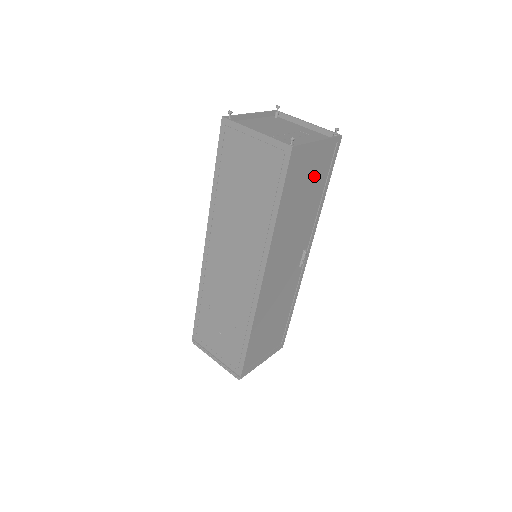
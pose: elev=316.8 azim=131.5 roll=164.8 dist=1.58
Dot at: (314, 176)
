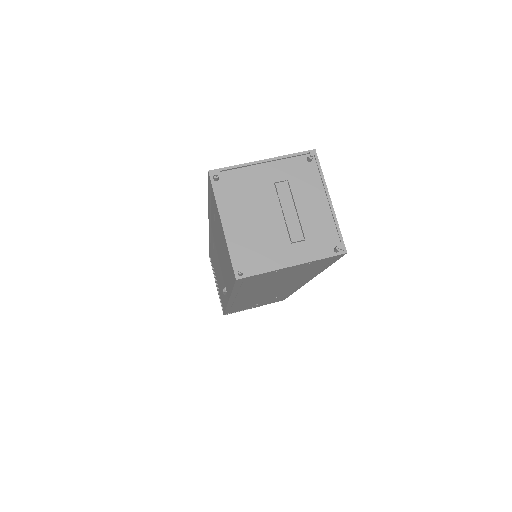
Dot at: occluded
